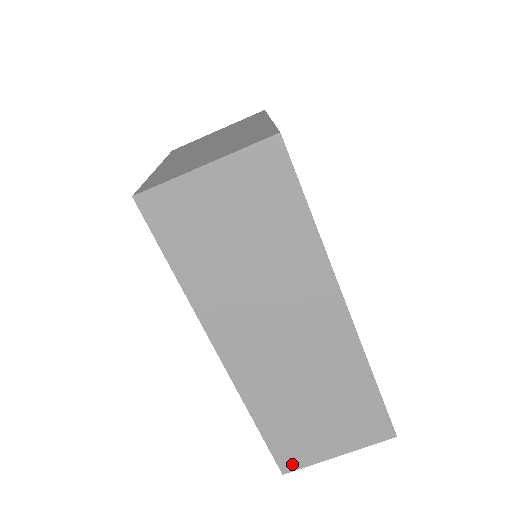
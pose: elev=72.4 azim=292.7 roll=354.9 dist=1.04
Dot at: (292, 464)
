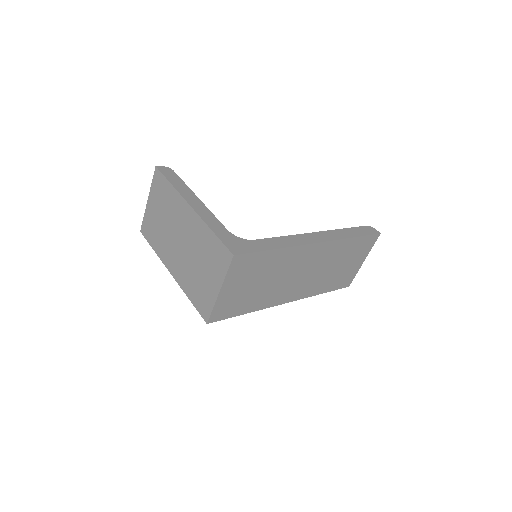
Dot at: (349, 282)
